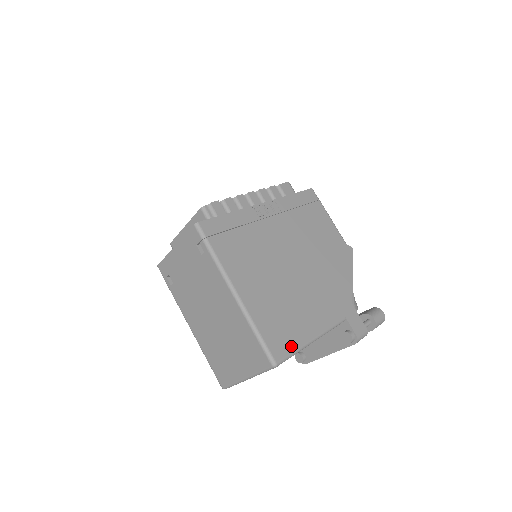
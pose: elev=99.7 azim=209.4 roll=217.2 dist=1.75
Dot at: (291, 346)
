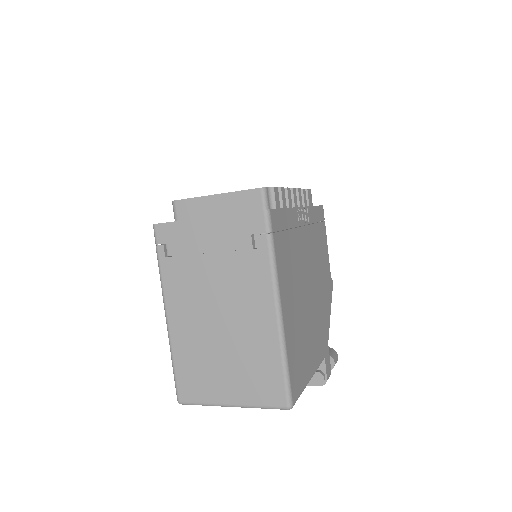
Dot at: (301, 386)
